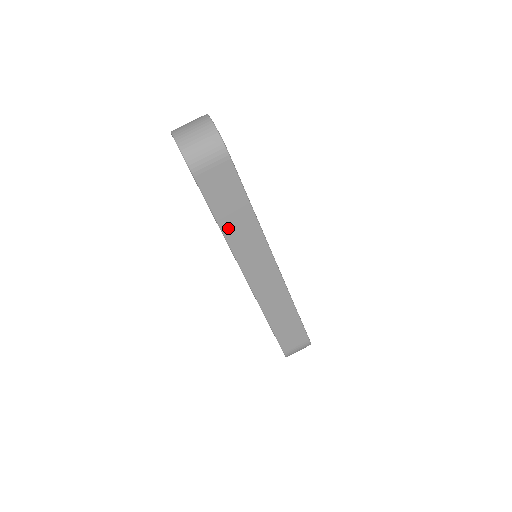
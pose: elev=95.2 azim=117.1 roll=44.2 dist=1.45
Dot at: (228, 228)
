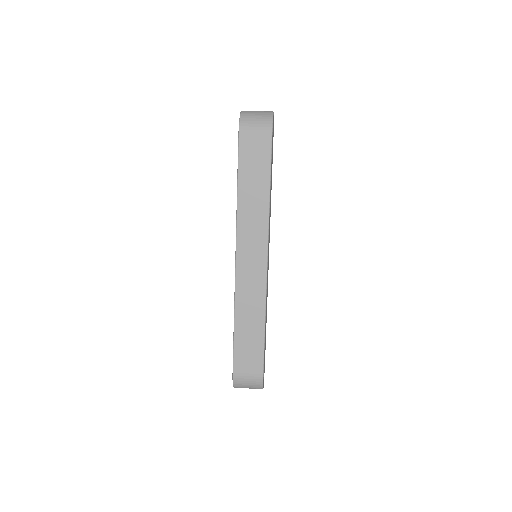
Dot at: (243, 196)
